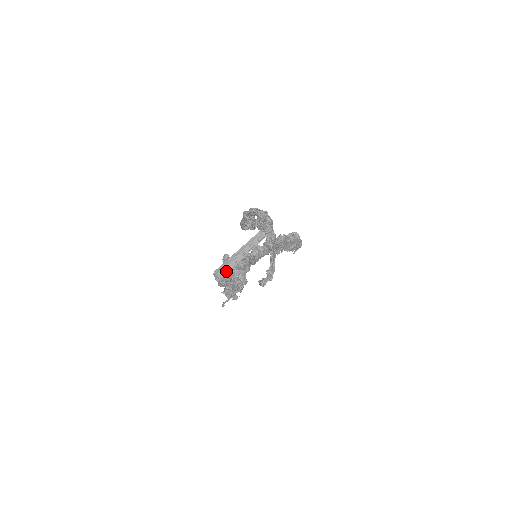
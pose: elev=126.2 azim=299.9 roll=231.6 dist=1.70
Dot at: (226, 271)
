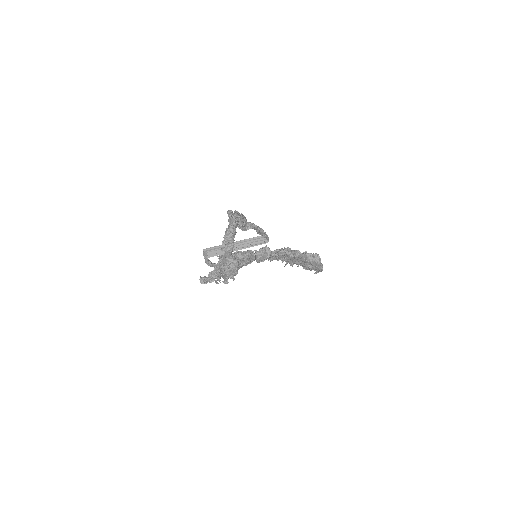
Dot at: (215, 254)
